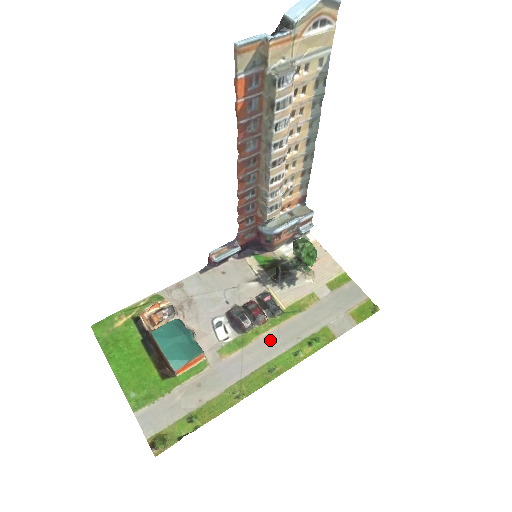
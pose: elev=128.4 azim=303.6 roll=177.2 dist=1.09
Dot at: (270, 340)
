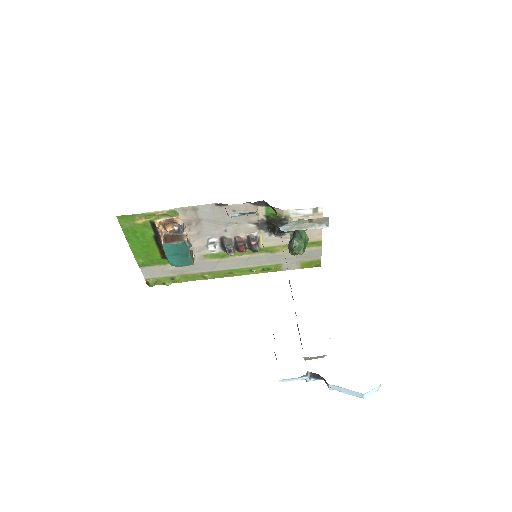
Dot at: (241, 260)
